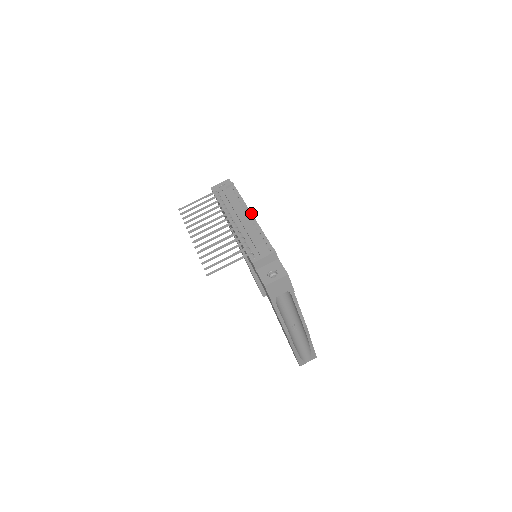
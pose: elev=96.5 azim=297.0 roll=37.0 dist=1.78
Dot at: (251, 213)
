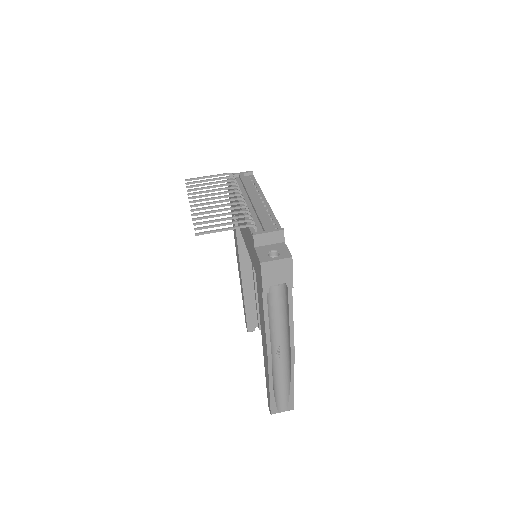
Dot at: occluded
